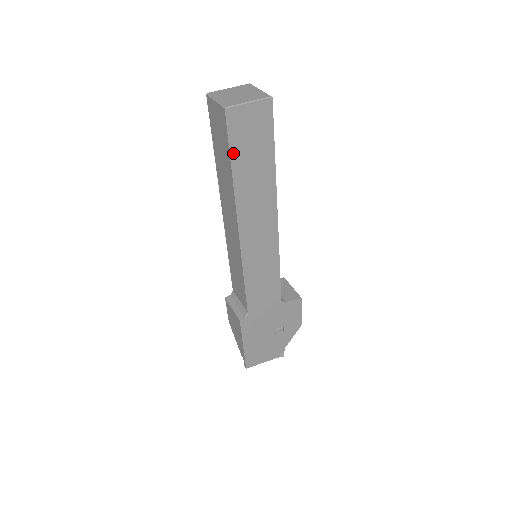
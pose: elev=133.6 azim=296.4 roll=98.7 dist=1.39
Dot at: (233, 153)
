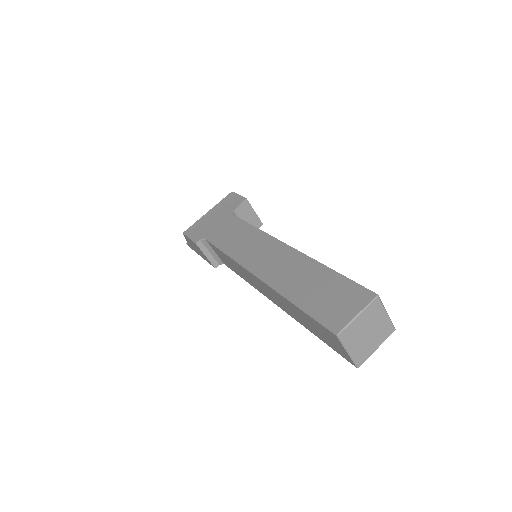
Dot at: occluded
